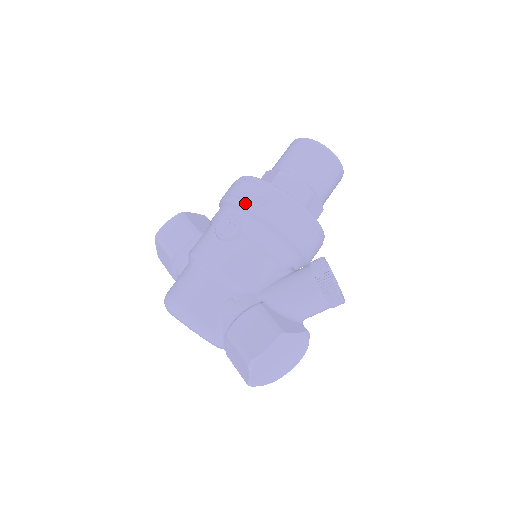
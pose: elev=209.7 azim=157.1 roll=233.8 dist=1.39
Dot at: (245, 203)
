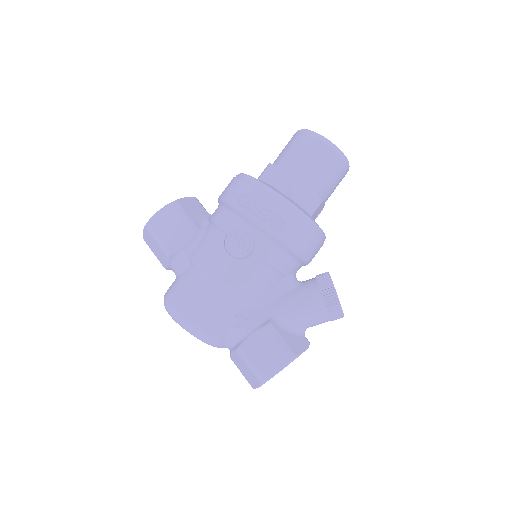
Dot at: (259, 220)
